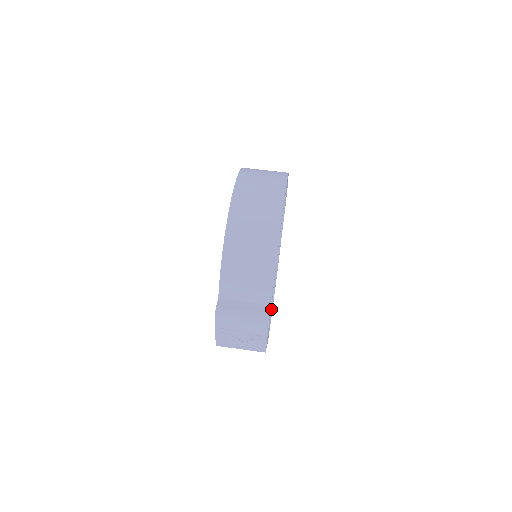
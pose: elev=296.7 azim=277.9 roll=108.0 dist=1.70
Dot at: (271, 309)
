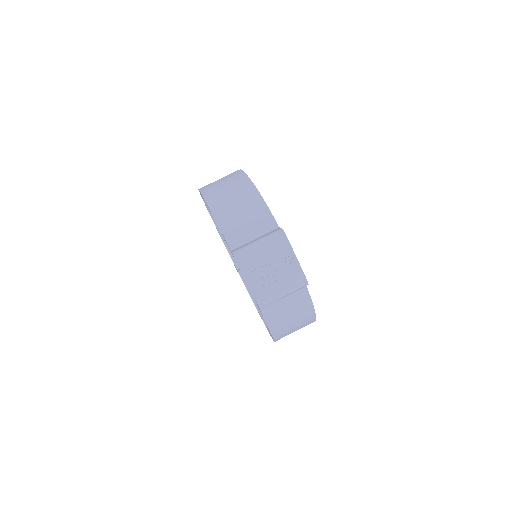
Dot at: occluded
